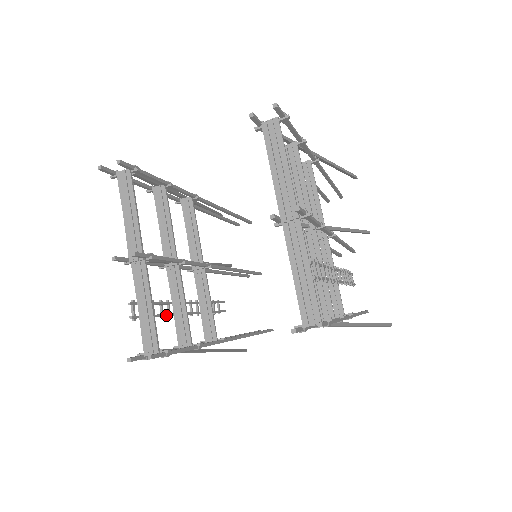
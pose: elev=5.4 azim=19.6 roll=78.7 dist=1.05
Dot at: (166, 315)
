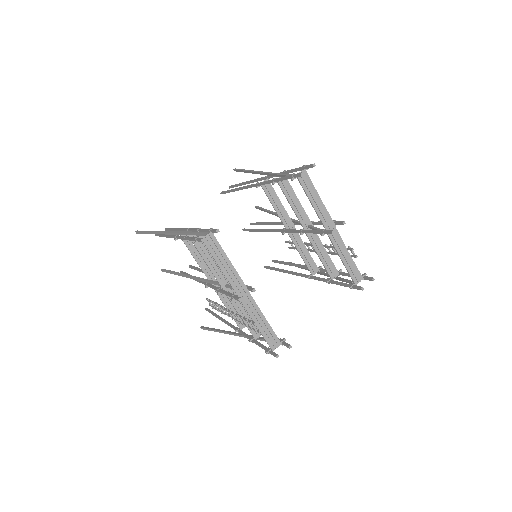
Dot at: (243, 322)
